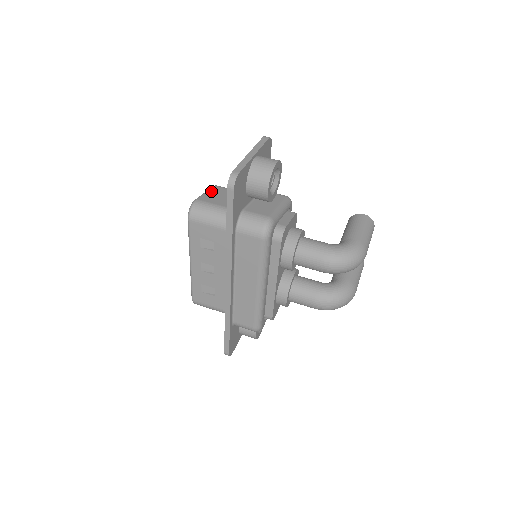
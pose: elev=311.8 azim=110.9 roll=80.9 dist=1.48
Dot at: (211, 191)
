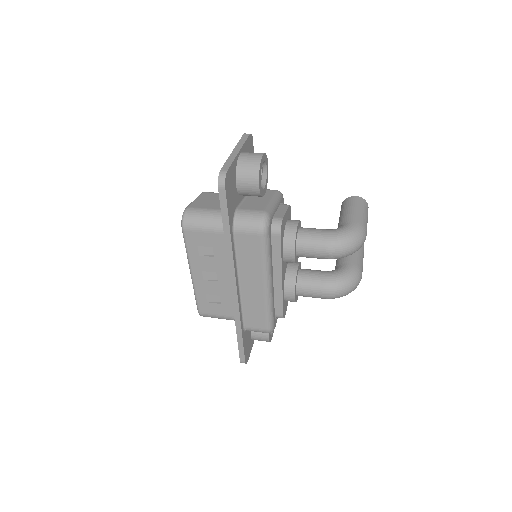
Dot at: (200, 198)
